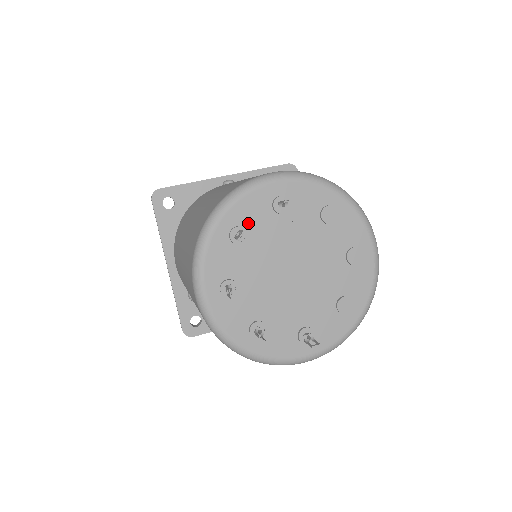
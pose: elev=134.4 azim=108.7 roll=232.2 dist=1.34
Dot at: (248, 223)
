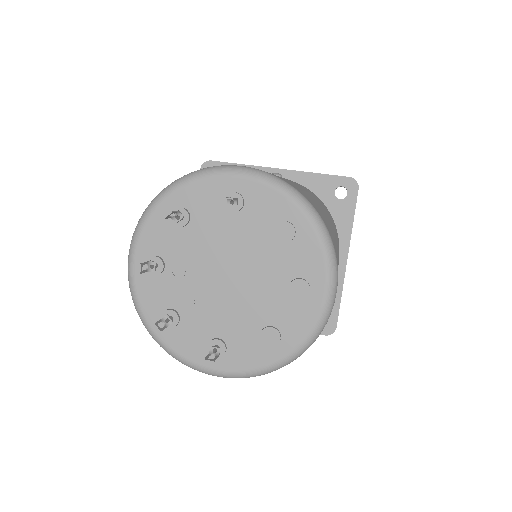
Dot at: (195, 208)
